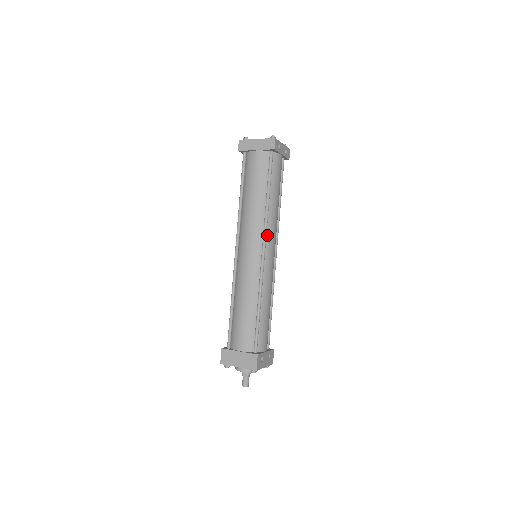
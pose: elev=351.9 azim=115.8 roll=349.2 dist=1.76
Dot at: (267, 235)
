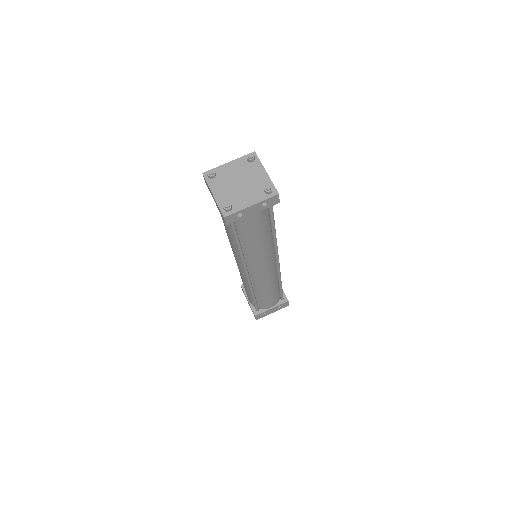
Dot at: (249, 265)
